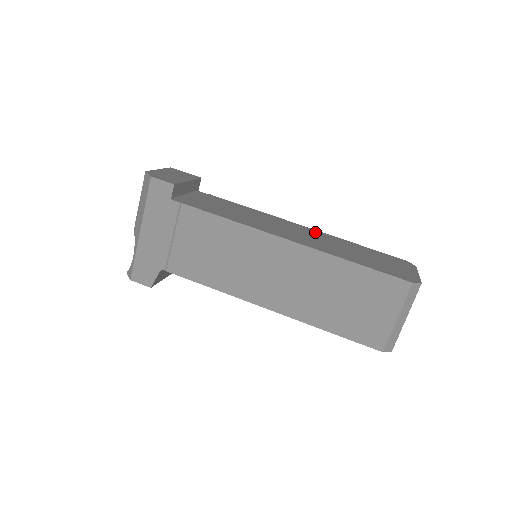
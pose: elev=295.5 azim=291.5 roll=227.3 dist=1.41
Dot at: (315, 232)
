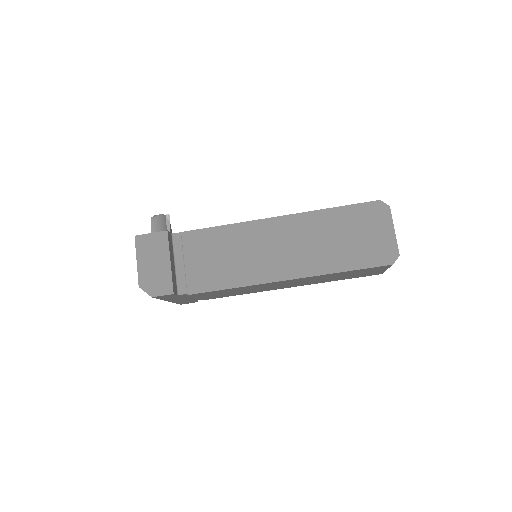
Dot at: (293, 224)
